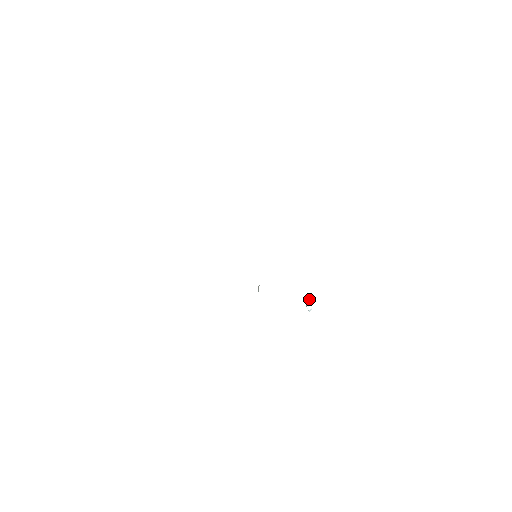
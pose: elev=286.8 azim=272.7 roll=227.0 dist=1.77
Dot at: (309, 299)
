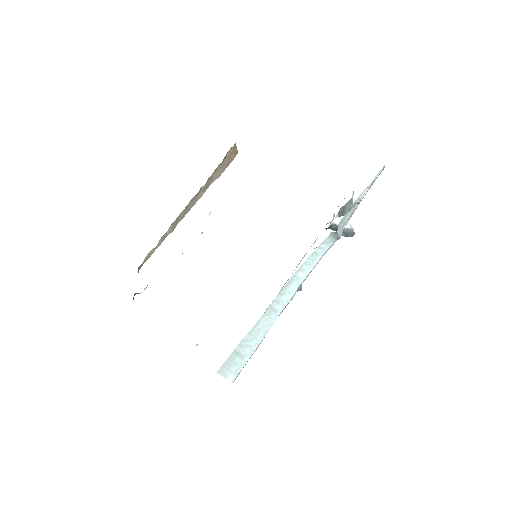
Dot at: (335, 220)
